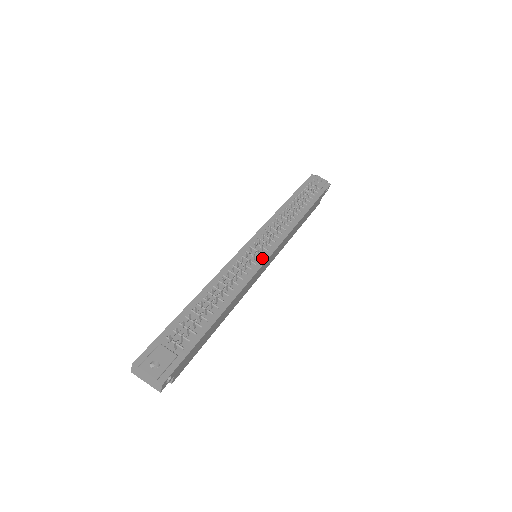
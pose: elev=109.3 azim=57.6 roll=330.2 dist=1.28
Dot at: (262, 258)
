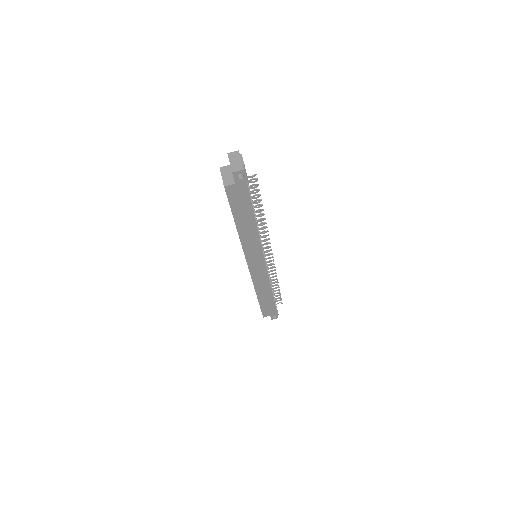
Dot at: (264, 256)
